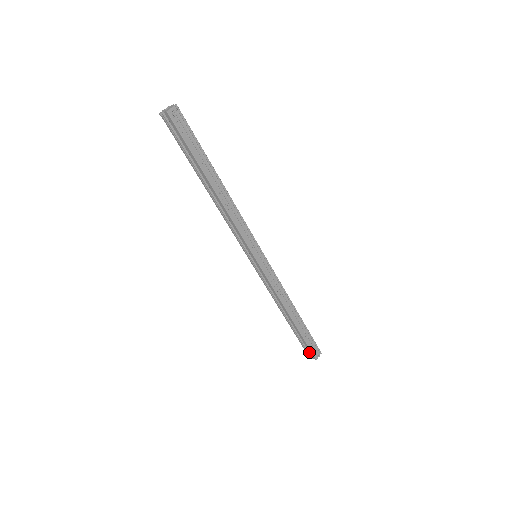
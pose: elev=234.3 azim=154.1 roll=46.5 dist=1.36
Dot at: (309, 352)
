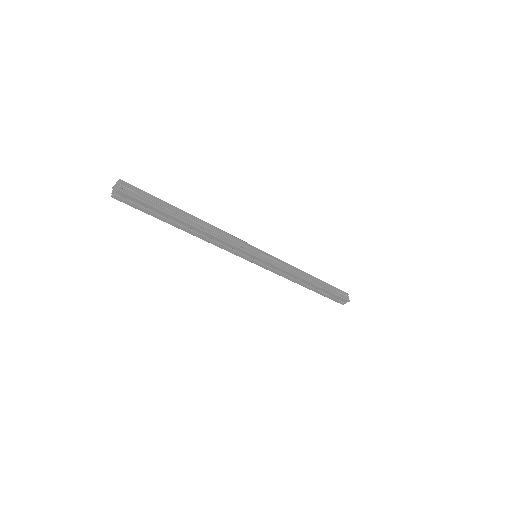
Dot at: (340, 300)
